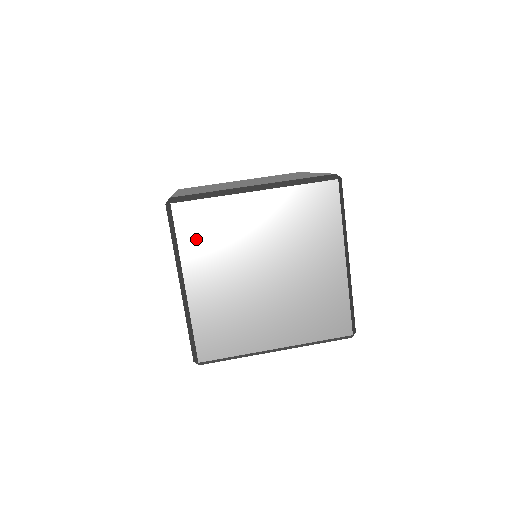
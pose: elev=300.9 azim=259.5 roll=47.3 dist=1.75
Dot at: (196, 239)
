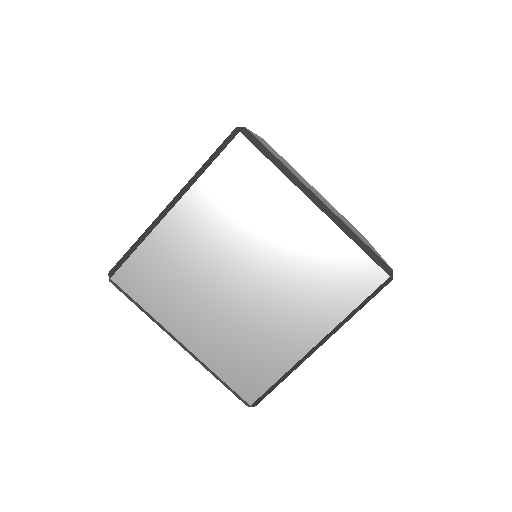
Dot at: (225, 184)
